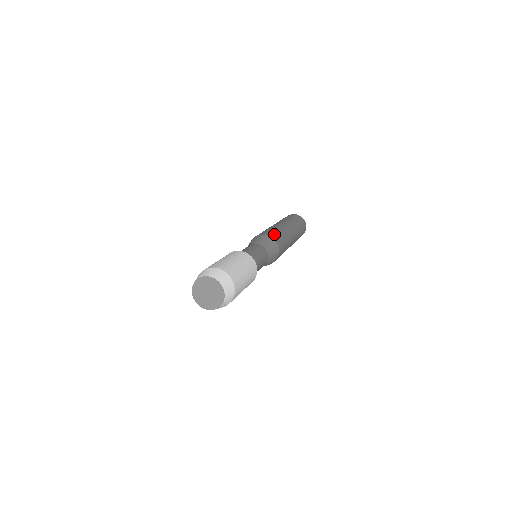
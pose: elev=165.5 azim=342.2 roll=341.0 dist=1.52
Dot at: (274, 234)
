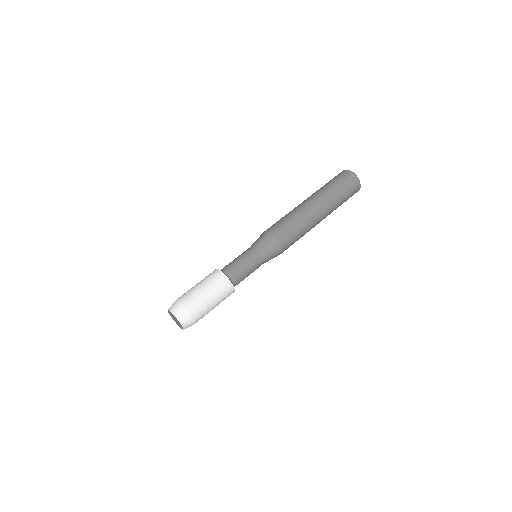
Dot at: (275, 225)
